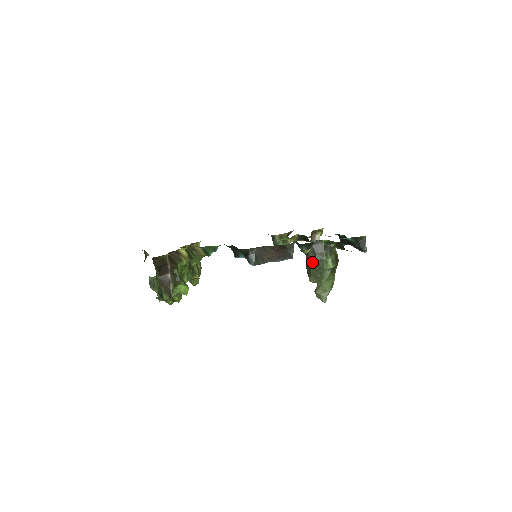
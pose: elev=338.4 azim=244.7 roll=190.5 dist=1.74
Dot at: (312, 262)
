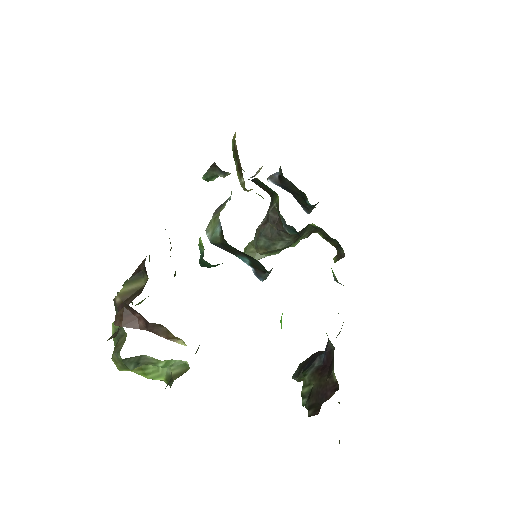
Dot at: (286, 245)
